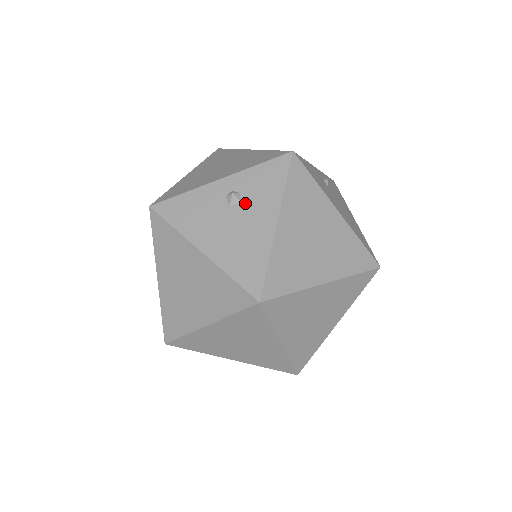
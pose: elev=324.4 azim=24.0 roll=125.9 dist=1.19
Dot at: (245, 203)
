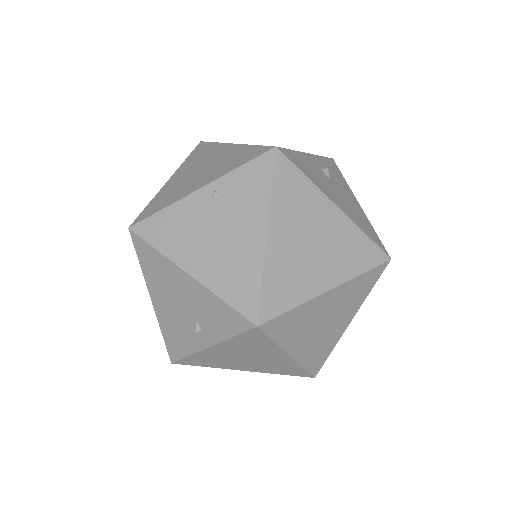
Dot at: (335, 180)
